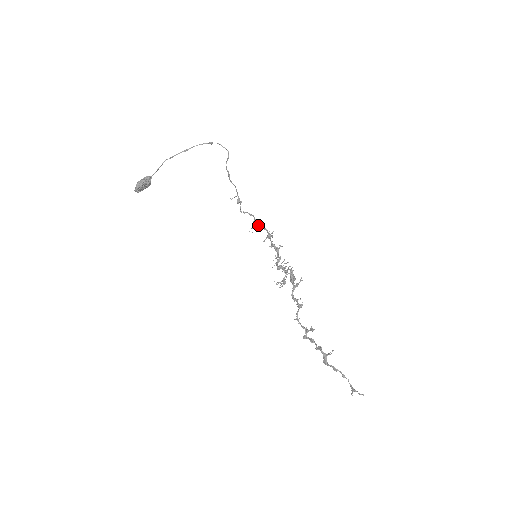
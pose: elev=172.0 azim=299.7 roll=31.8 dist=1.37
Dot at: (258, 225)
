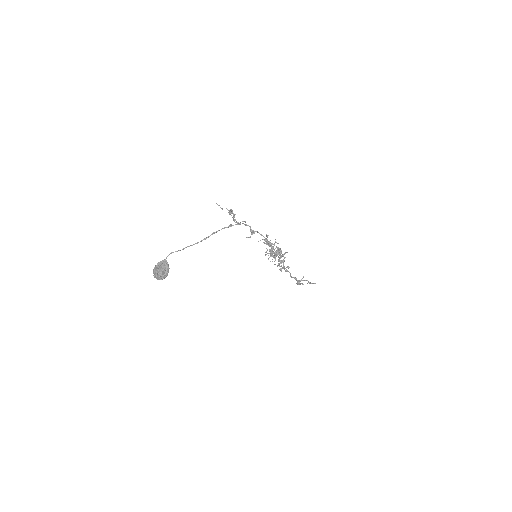
Dot at: occluded
